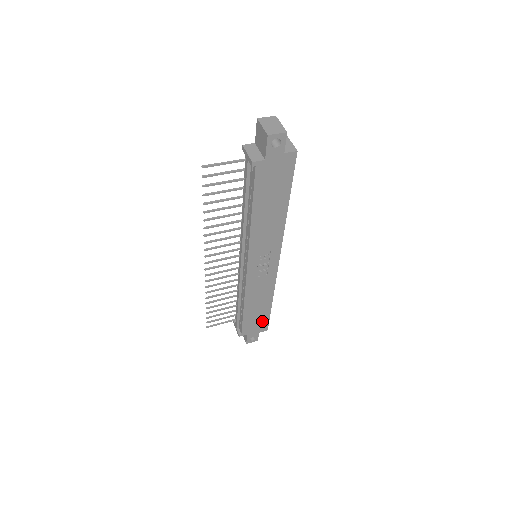
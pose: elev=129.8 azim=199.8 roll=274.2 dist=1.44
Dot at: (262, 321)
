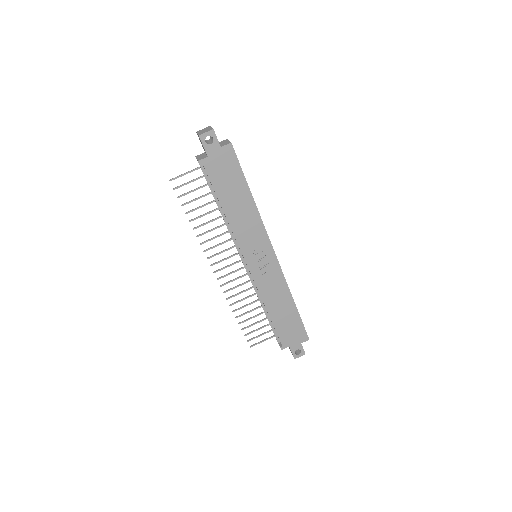
Dot at: (297, 328)
